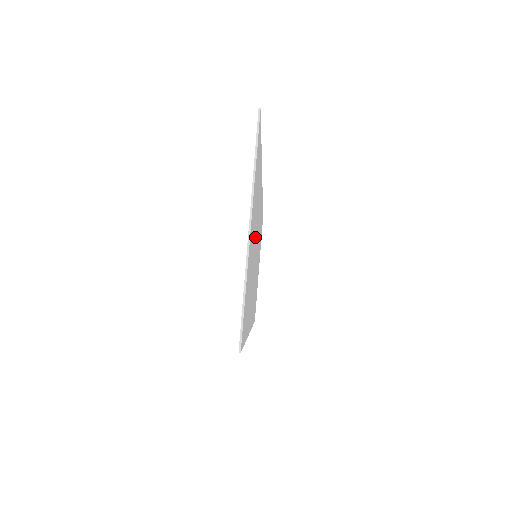
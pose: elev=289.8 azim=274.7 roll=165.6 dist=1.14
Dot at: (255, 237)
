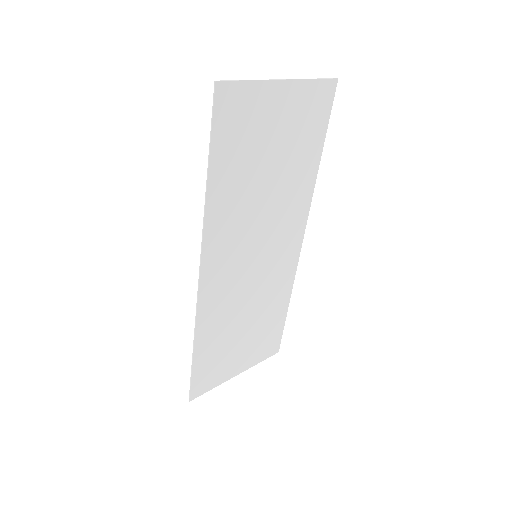
Dot at: (273, 185)
